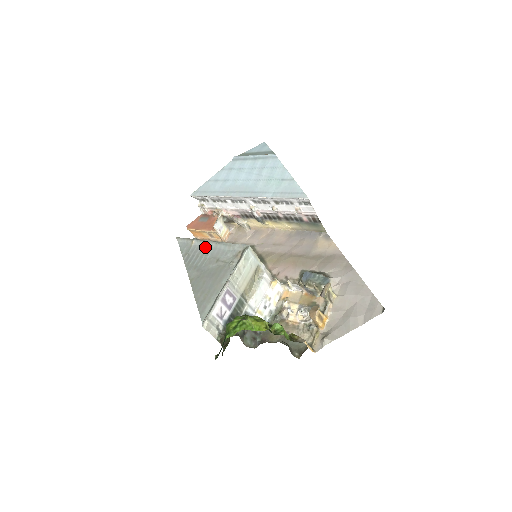
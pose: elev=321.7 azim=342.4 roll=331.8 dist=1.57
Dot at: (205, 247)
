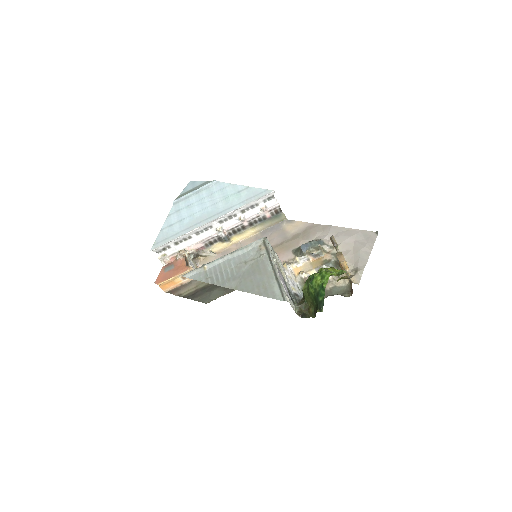
Dot at: (222, 263)
